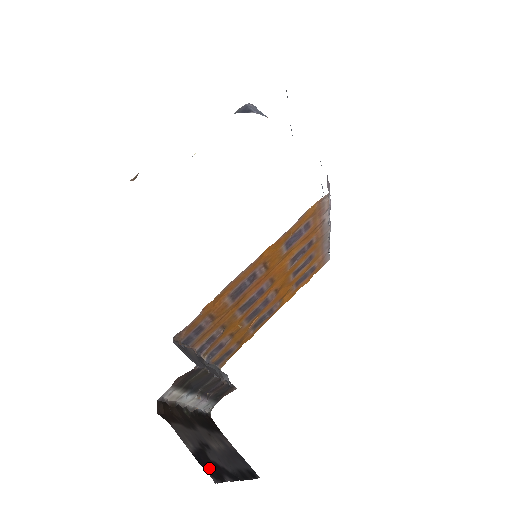
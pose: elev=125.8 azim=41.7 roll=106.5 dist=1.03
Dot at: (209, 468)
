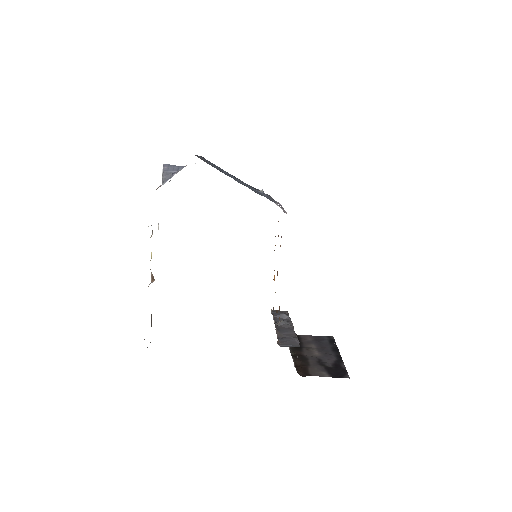
Dot at: (339, 374)
